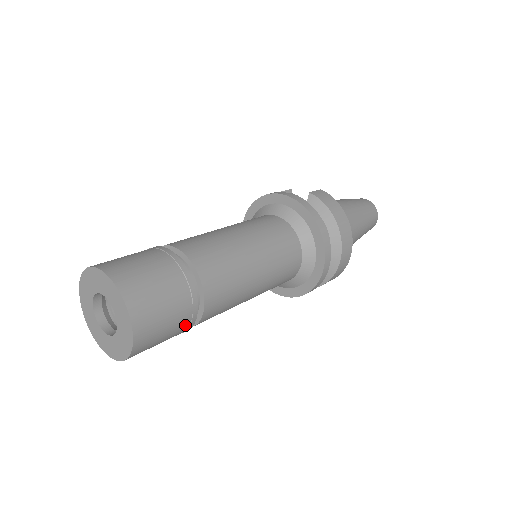
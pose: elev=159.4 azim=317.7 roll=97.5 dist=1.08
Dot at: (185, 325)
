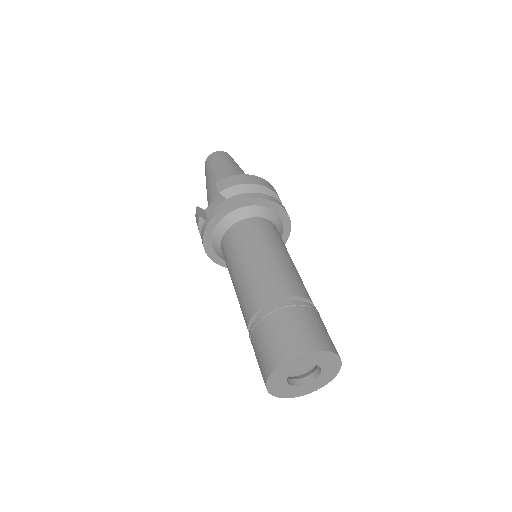
Dot at: occluded
